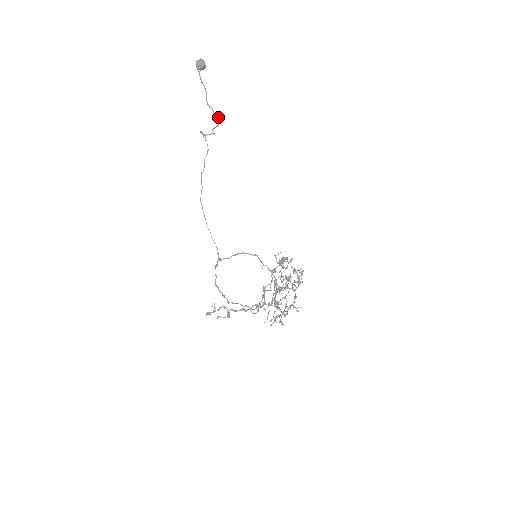
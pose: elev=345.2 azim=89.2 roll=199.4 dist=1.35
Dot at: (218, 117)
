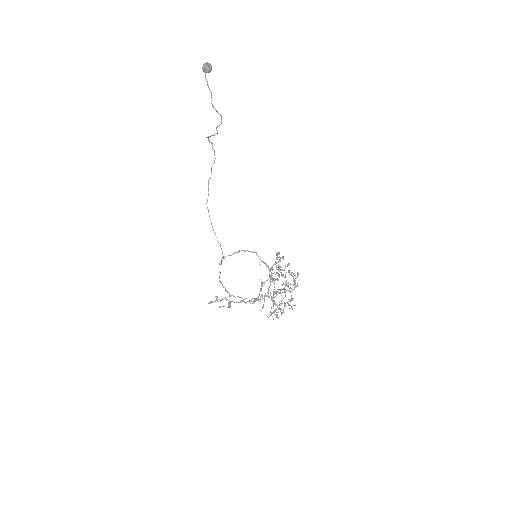
Dot at: (221, 117)
